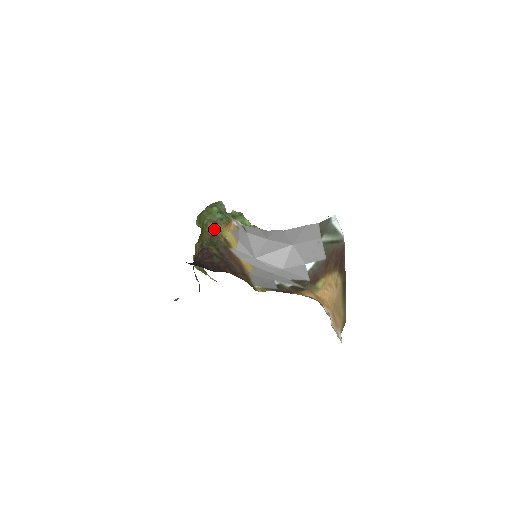
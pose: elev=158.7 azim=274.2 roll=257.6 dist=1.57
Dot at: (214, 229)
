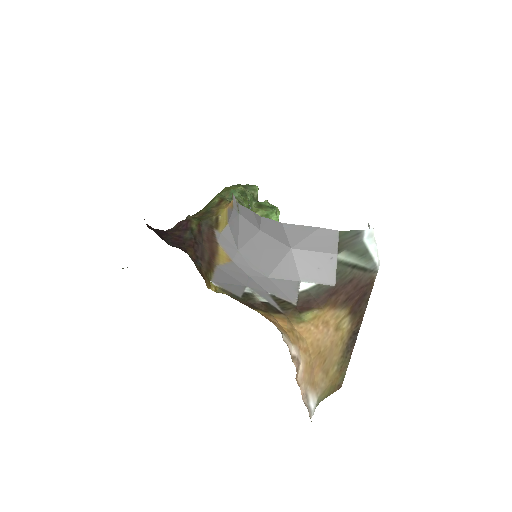
Dot at: (216, 205)
